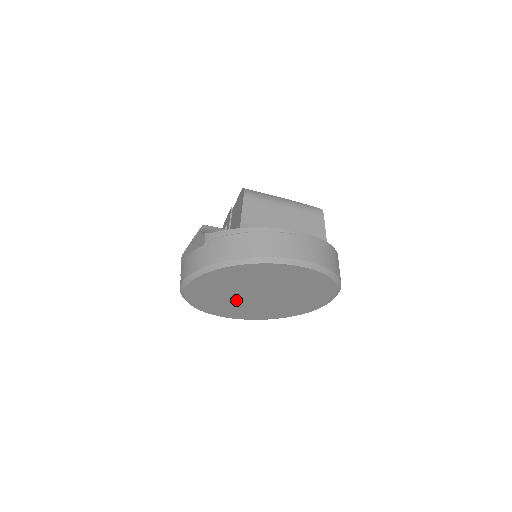
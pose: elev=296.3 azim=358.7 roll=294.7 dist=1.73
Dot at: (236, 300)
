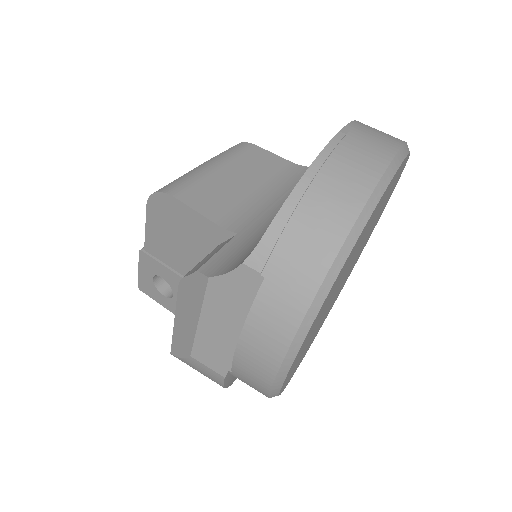
Dot at: occluded
